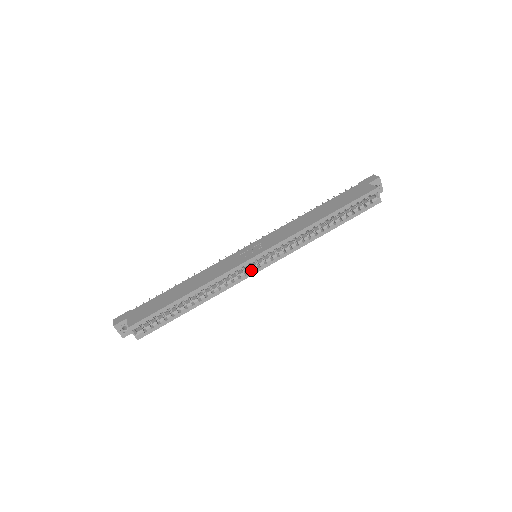
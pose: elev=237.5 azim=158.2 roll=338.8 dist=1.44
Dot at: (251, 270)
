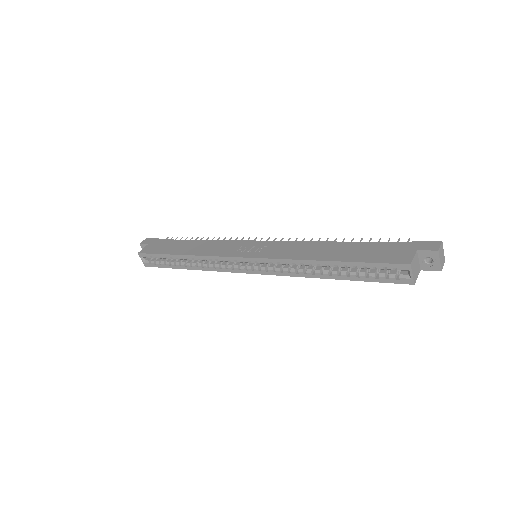
Dot at: (241, 267)
